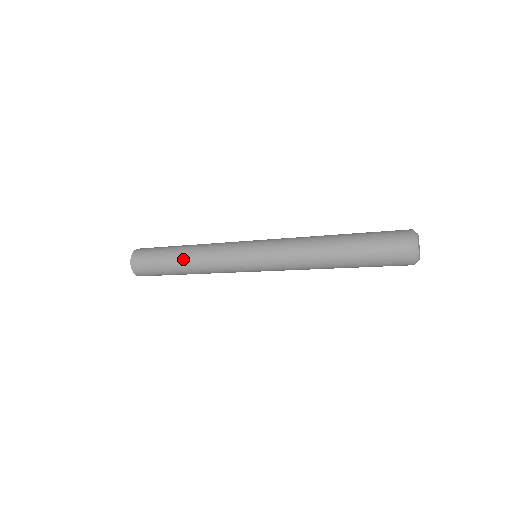
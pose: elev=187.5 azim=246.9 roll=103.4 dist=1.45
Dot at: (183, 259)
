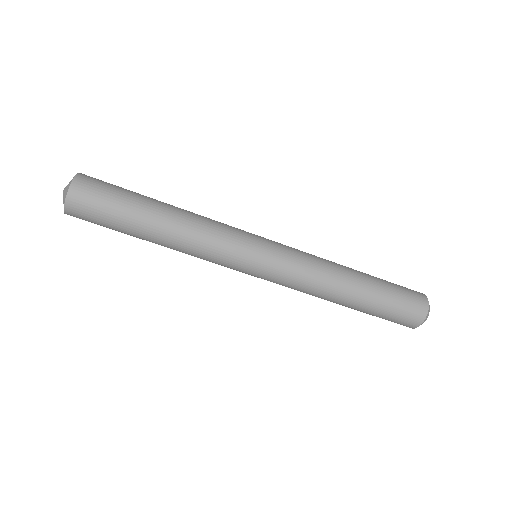
Dot at: (163, 224)
